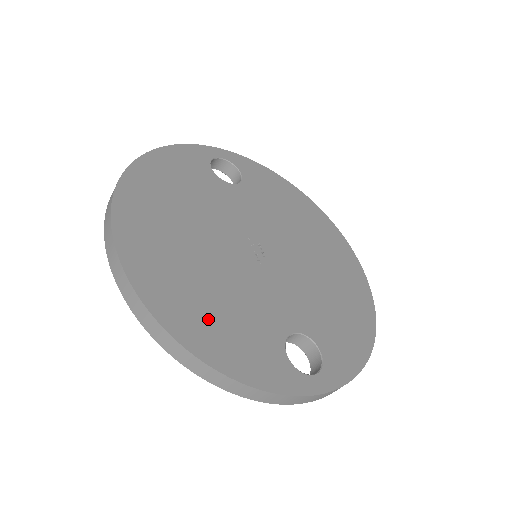
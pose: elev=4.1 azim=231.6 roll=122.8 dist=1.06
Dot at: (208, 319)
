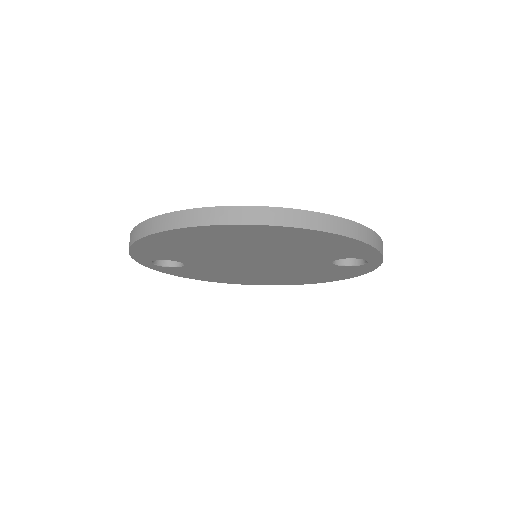
Dot at: occluded
